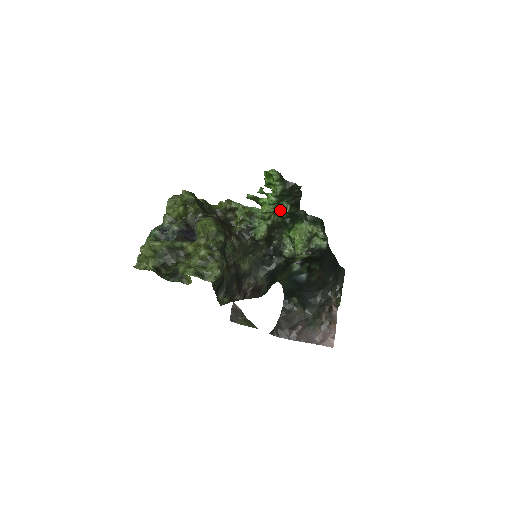
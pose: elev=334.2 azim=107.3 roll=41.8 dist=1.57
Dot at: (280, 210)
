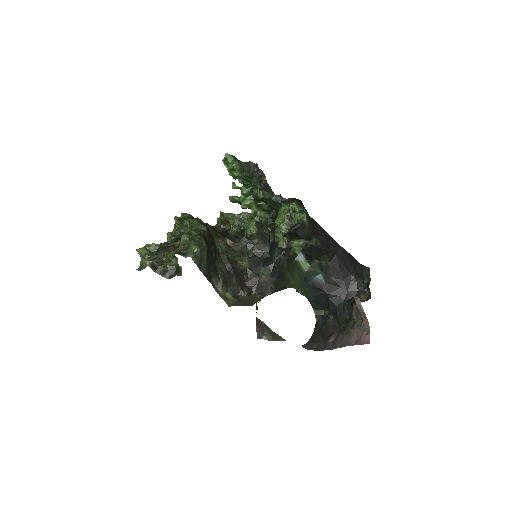
Dot at: (257, 199)
